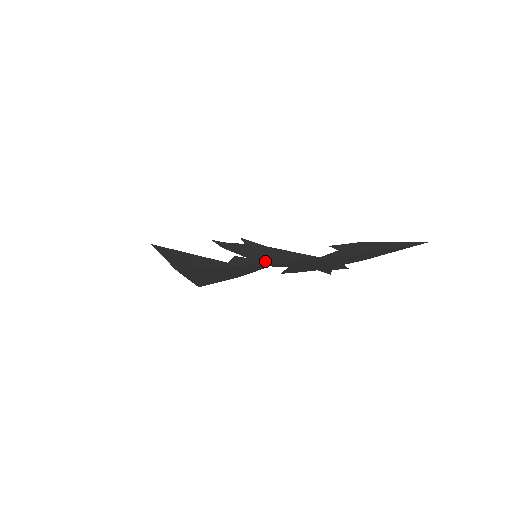
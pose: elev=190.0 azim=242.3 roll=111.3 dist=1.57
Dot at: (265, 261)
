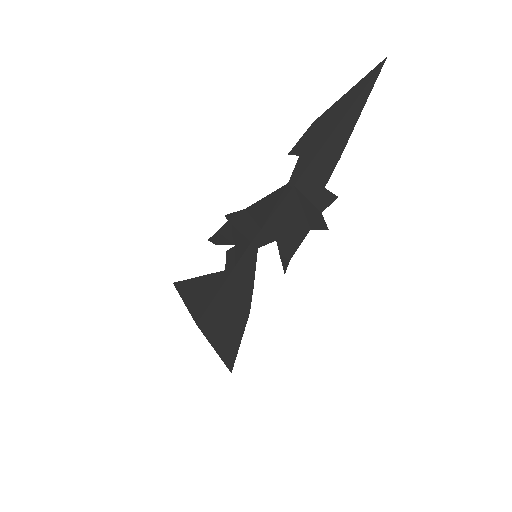
Dot at: (249, 237)
